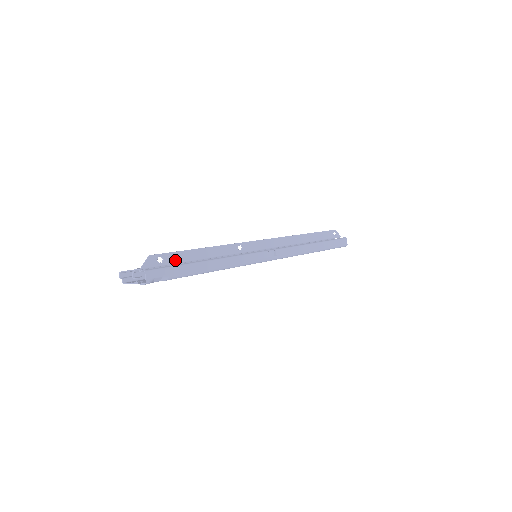
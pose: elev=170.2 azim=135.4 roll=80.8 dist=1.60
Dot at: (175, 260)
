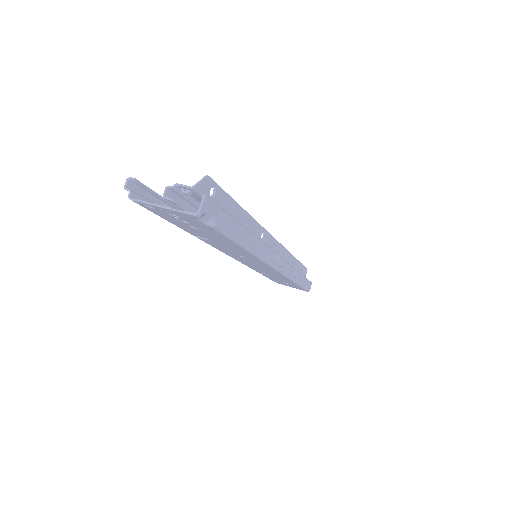
Dot at: (222, 204)
